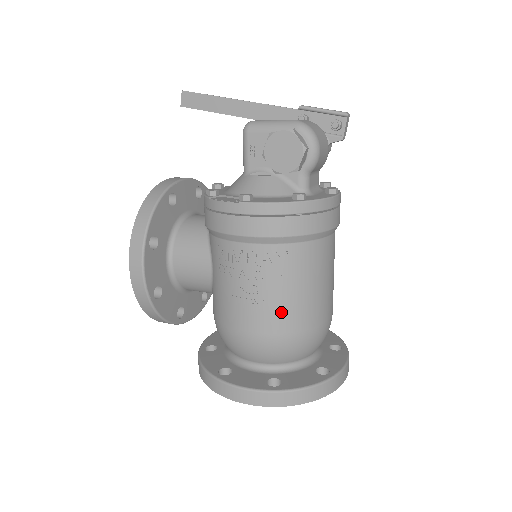
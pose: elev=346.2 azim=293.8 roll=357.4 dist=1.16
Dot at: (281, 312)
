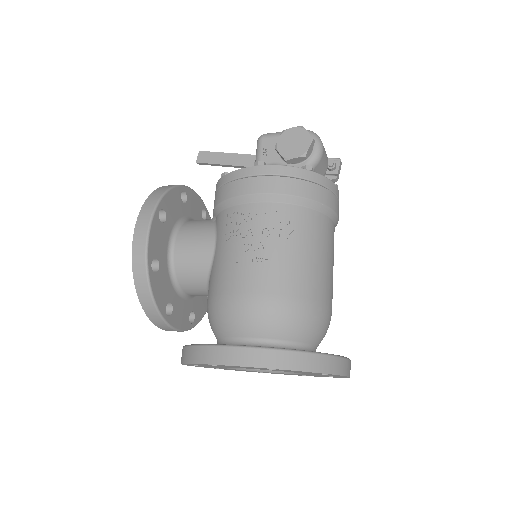
Dot at: (285, 270)
